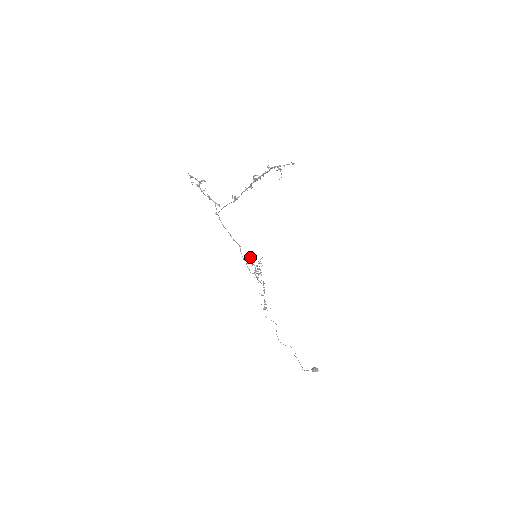
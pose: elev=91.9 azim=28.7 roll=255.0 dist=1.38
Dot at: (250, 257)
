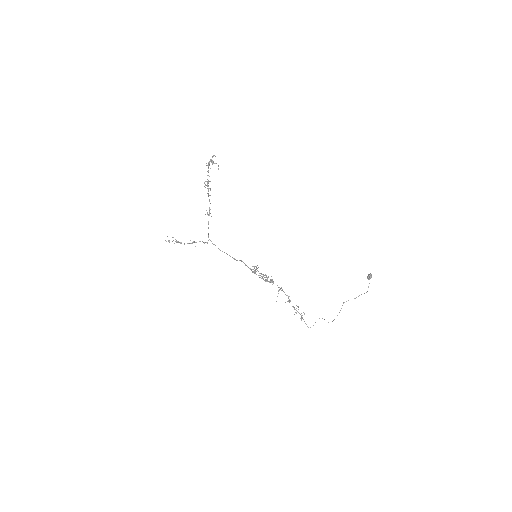
Dot at: (254, 267)
